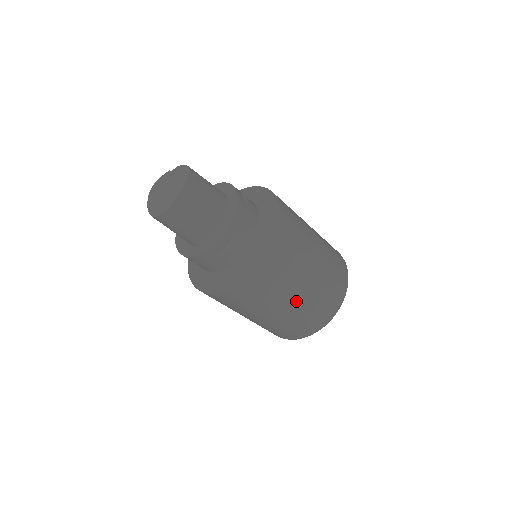
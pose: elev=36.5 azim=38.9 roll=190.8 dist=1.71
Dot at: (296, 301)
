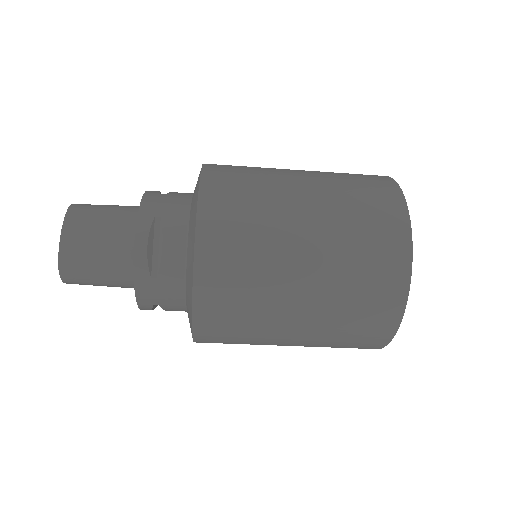
Dot at: (311, 263)
